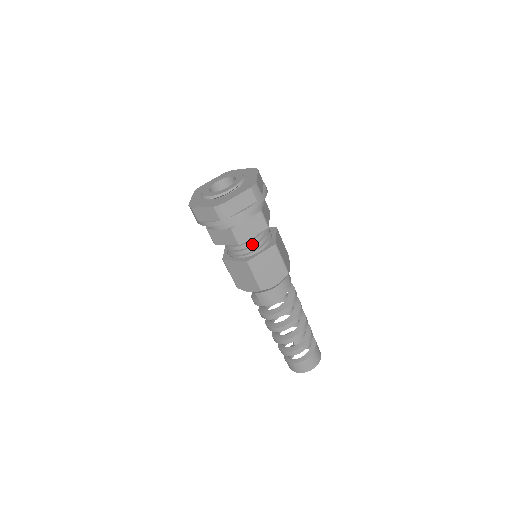
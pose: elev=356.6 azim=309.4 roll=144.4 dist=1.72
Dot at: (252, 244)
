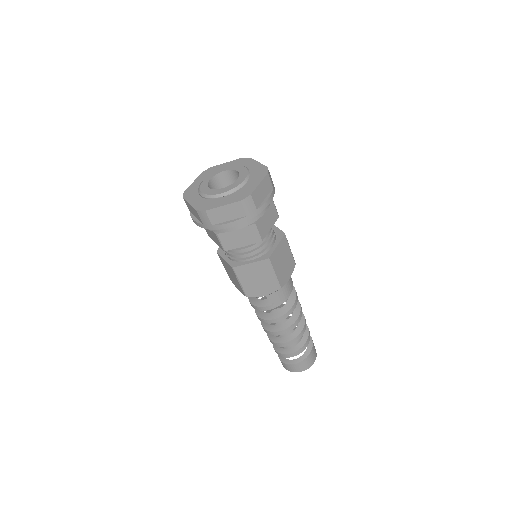
Dot at: (265, 239)
